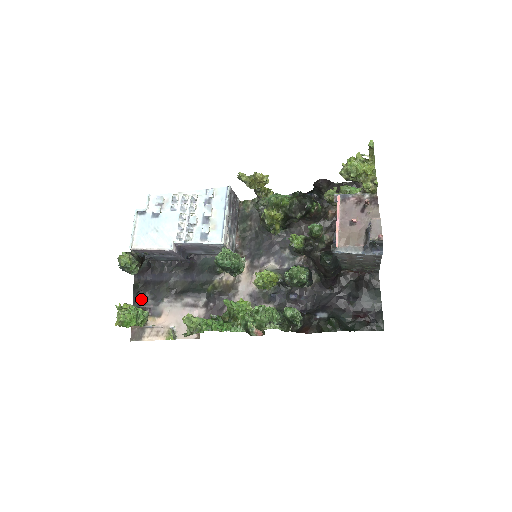
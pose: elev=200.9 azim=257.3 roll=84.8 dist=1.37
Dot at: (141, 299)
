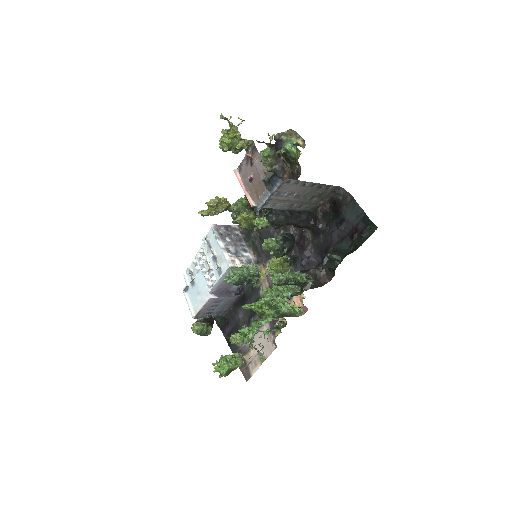
Dot at: (235, 347)
